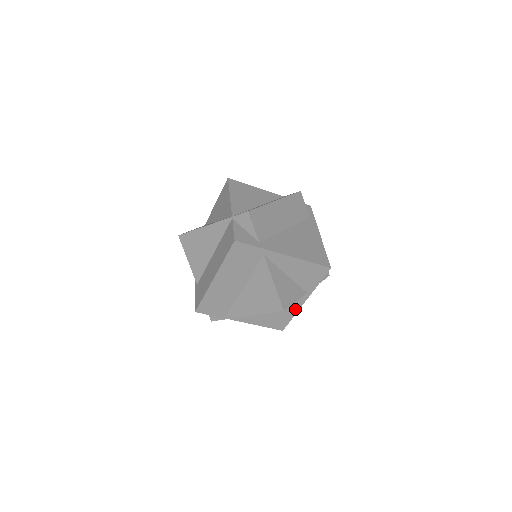
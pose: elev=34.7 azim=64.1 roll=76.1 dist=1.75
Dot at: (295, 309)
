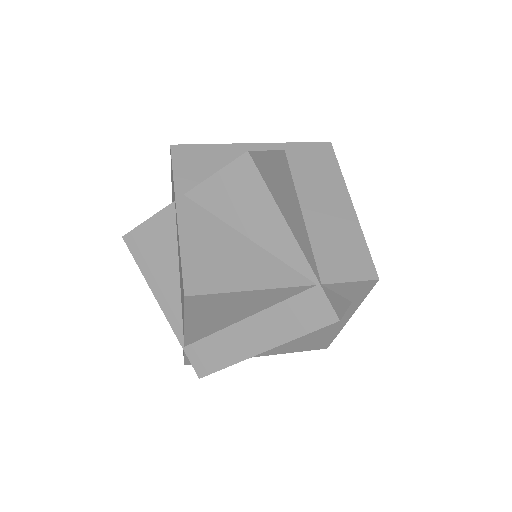
Dot at: occluded
